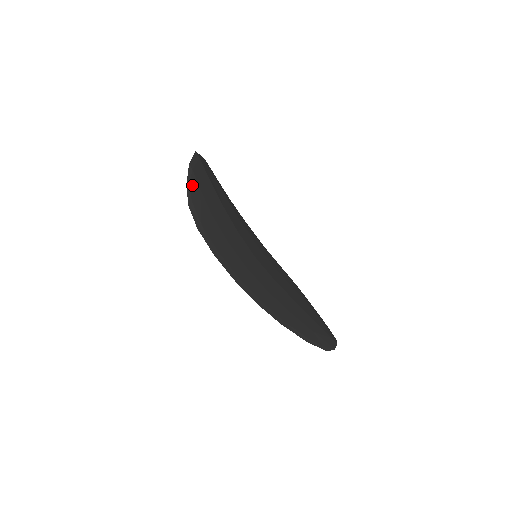
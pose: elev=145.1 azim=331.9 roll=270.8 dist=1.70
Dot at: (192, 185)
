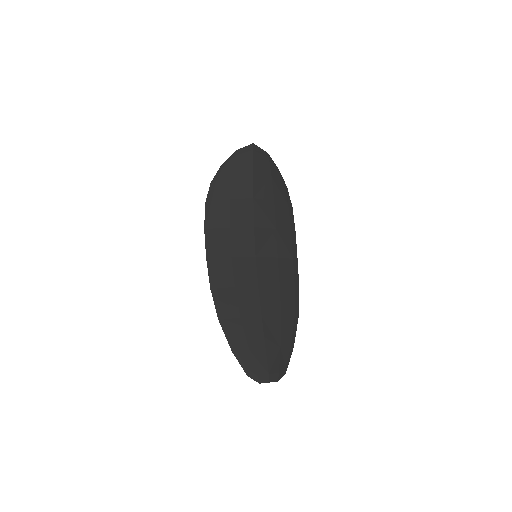
Dot at: (226, 168)
